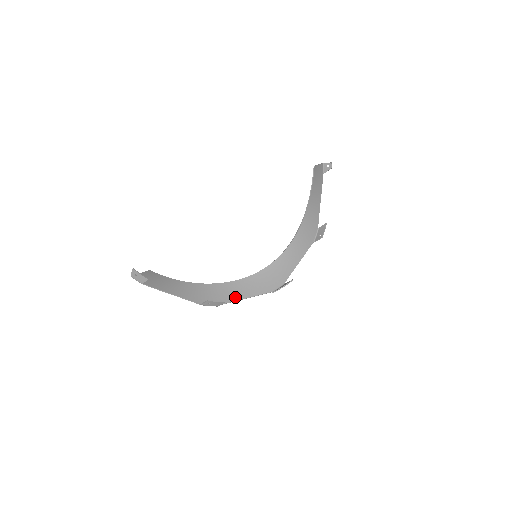
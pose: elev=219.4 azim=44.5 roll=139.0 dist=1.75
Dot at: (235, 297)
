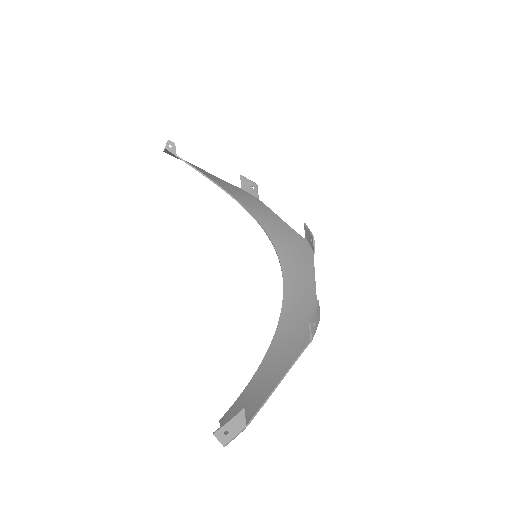
Dot at: (310, 295)
